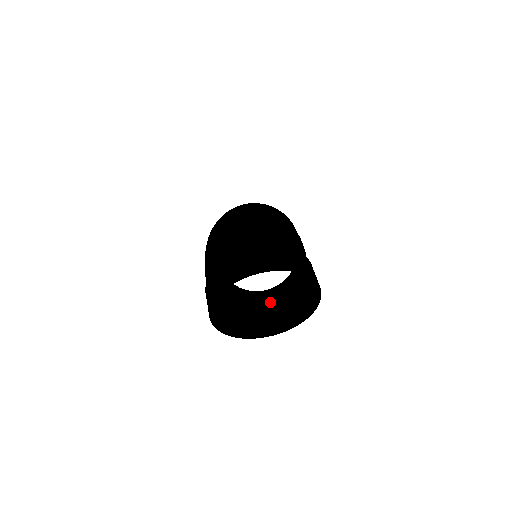
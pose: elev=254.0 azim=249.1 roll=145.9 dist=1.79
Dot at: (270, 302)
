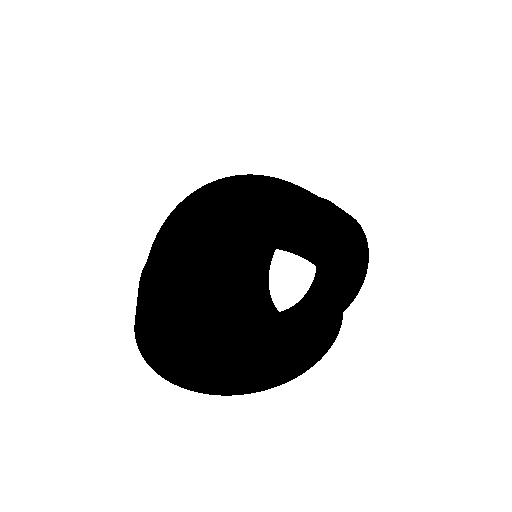
Dot at: (292, 319)
